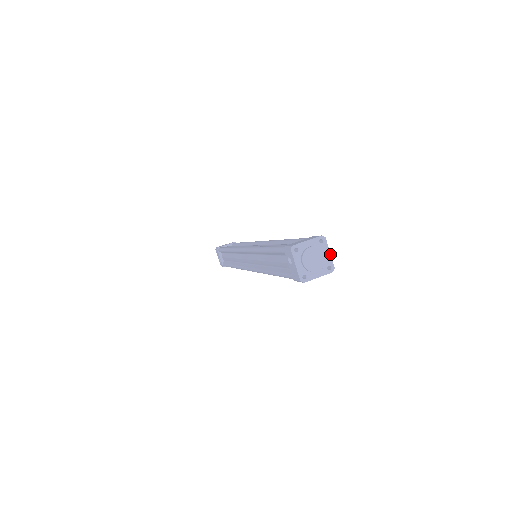
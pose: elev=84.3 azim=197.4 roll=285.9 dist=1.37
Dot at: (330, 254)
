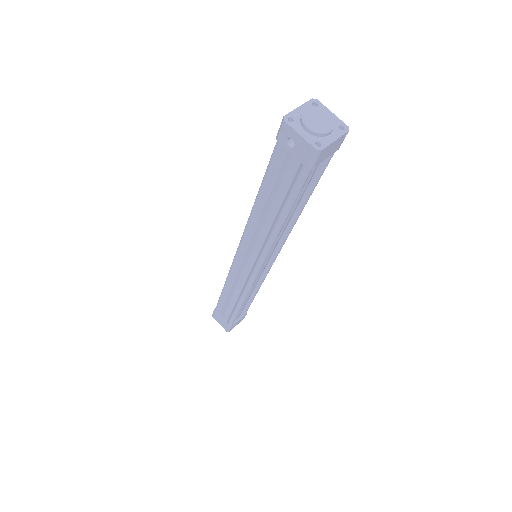
Dot at: (333, 114)
